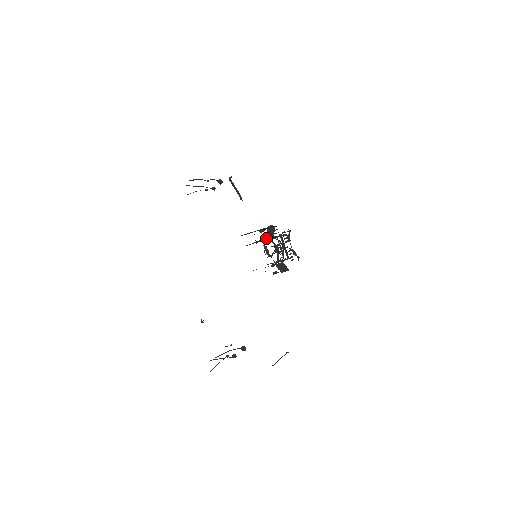
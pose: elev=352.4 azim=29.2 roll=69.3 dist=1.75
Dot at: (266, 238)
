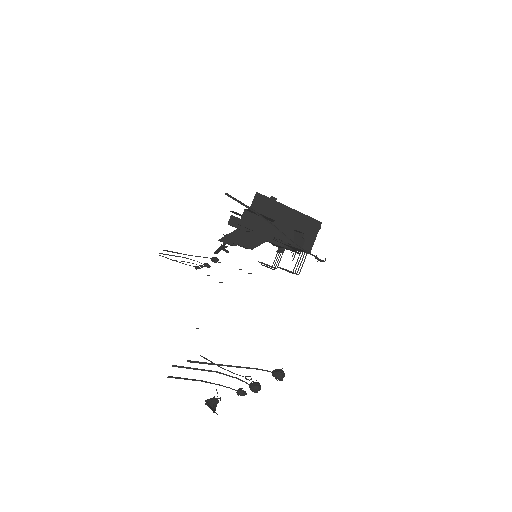
Dot at: occluded
